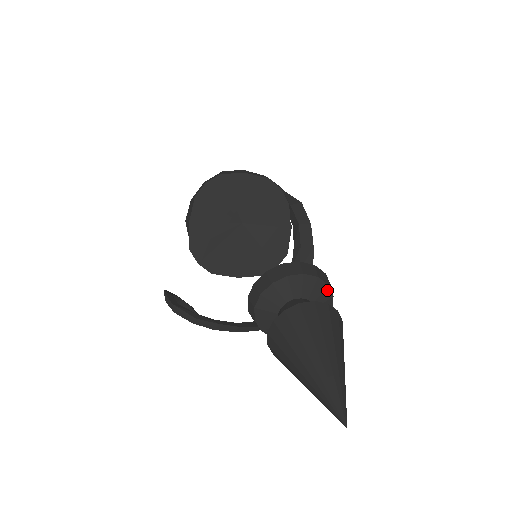
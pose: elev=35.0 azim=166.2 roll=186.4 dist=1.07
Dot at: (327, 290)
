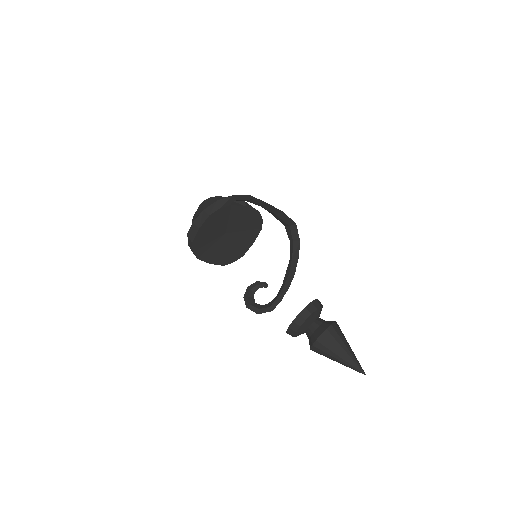
Dot at: (313, 314)
